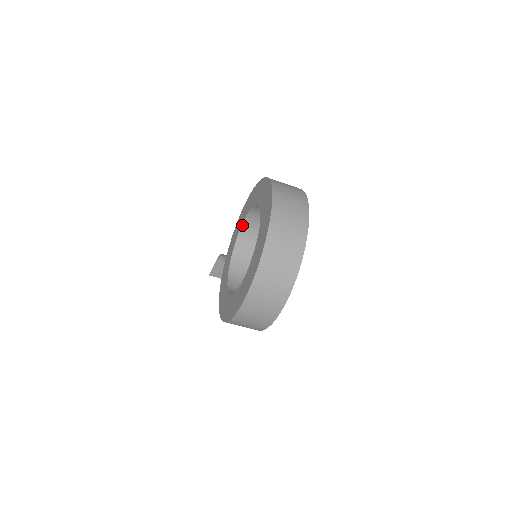
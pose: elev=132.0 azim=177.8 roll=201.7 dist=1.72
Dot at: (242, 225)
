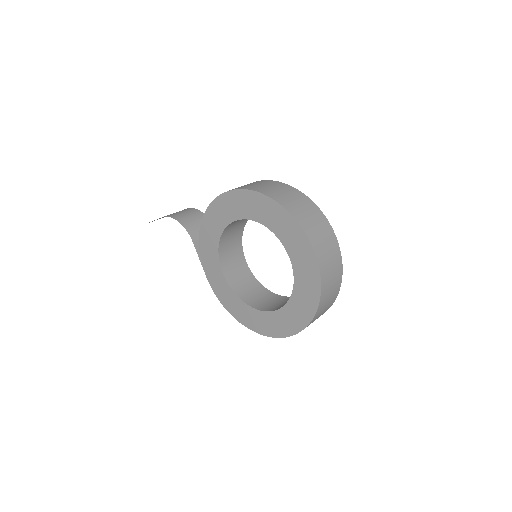
Dot at: (229, 224)
